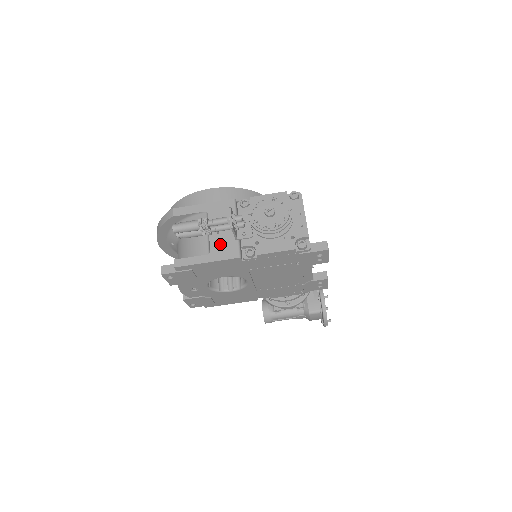
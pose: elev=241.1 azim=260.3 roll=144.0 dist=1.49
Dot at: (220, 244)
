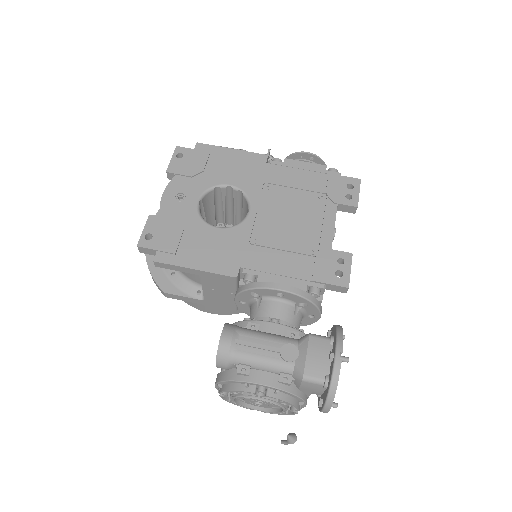
Dot at: occluded
